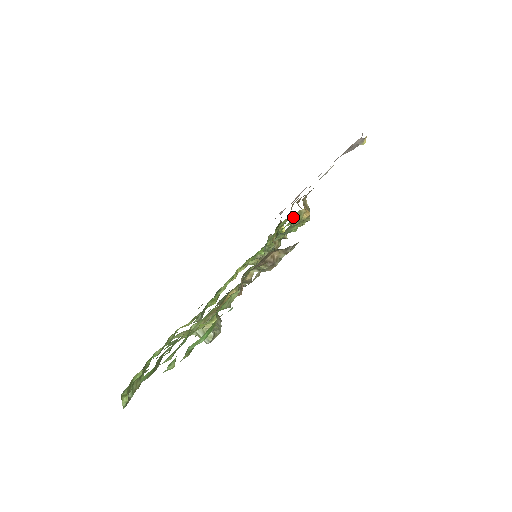
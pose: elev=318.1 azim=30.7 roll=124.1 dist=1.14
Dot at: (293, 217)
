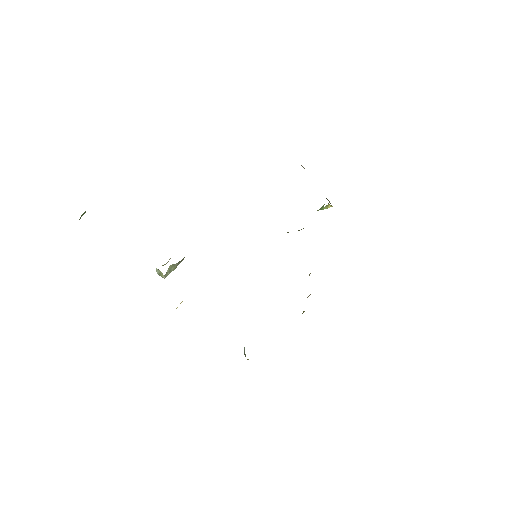
Dot at: occluded
